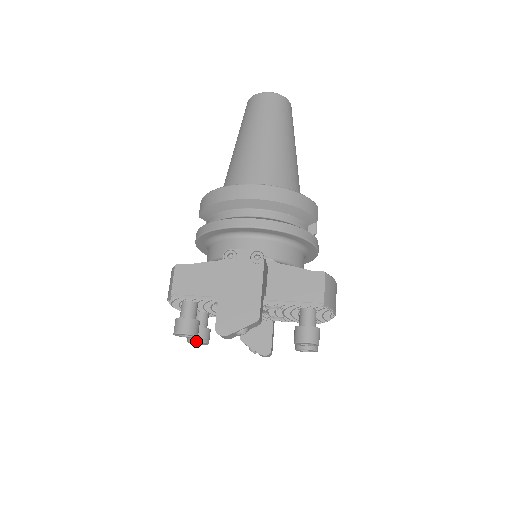
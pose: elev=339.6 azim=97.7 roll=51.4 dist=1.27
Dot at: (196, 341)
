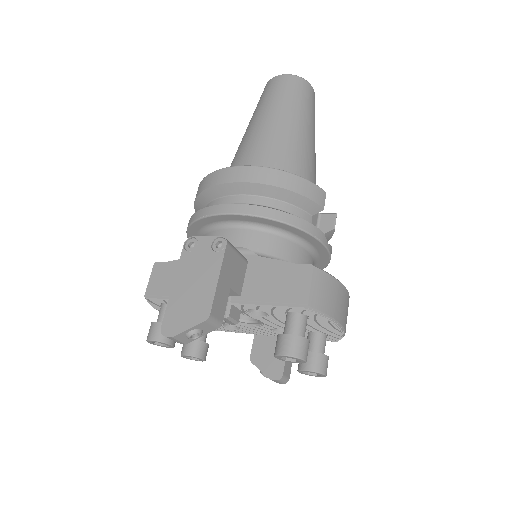
Dot at: (187, 355)
